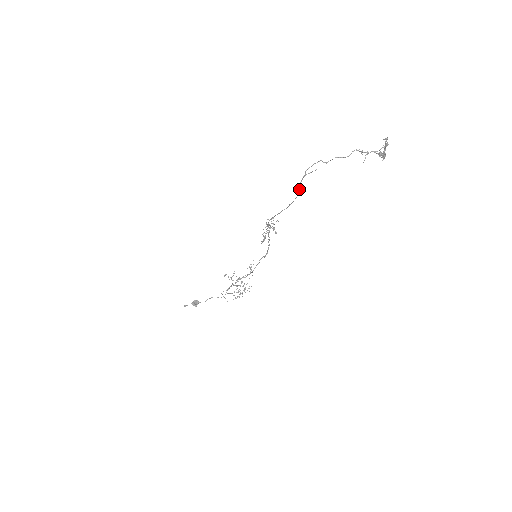
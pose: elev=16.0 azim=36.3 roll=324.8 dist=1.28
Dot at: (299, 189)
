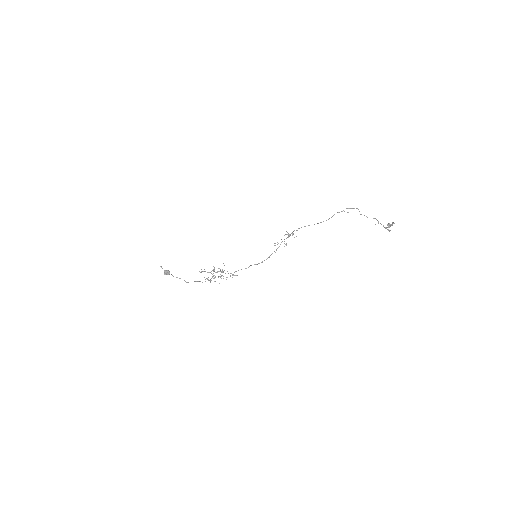
Dot at: occluded
